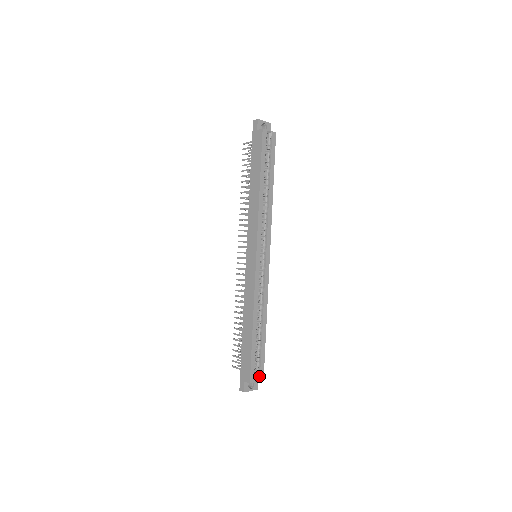
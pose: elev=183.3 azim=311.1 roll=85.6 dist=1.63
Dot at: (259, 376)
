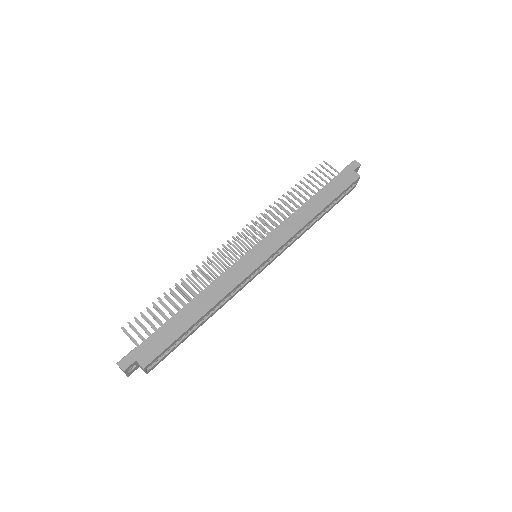
Dot at: (152, 367)
